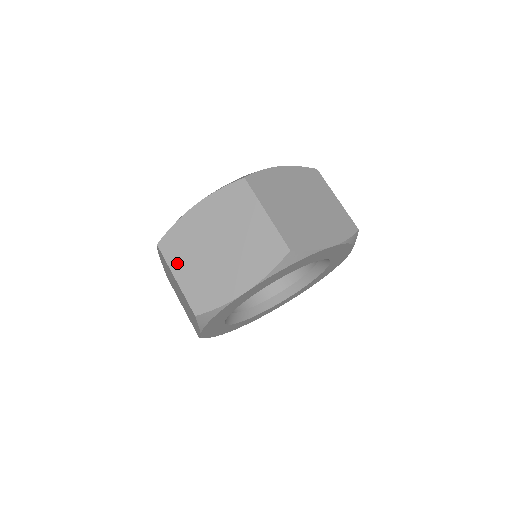
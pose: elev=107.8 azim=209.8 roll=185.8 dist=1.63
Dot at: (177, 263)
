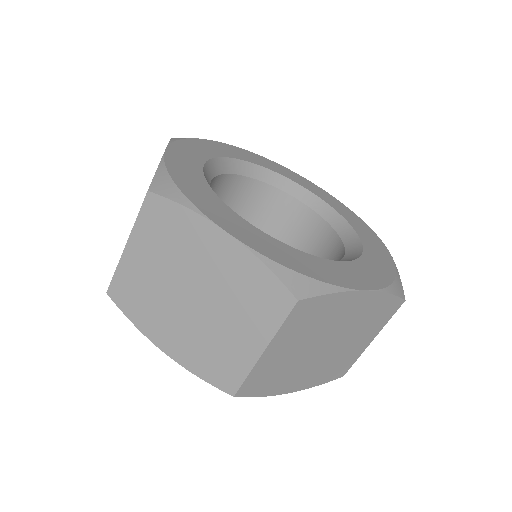
Dot at: (143, 238)
